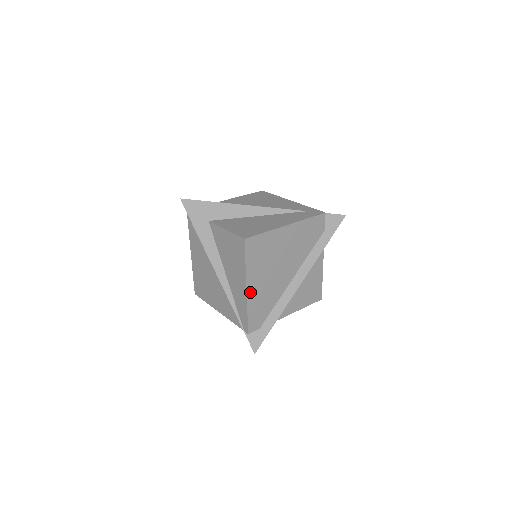
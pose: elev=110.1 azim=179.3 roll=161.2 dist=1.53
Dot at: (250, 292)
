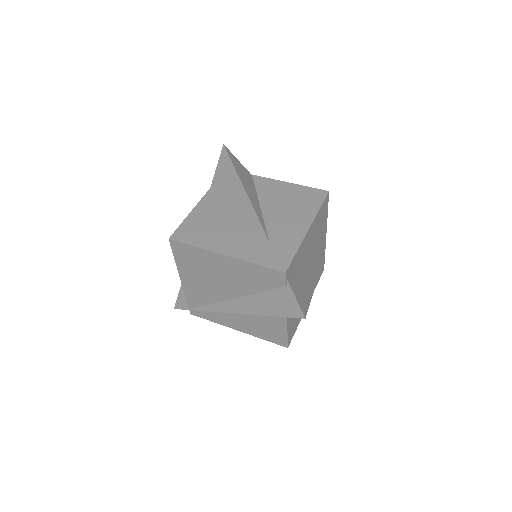
Dot at: occluded
